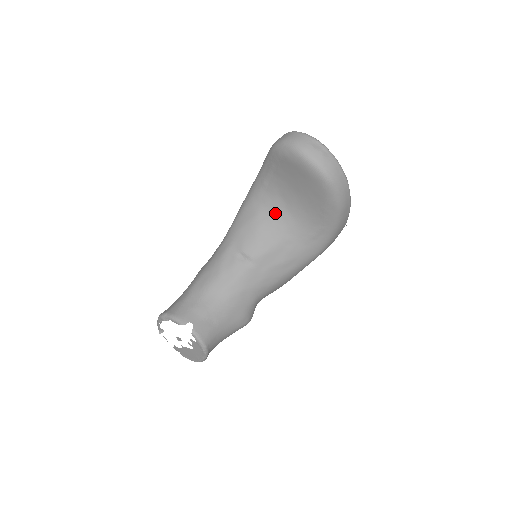
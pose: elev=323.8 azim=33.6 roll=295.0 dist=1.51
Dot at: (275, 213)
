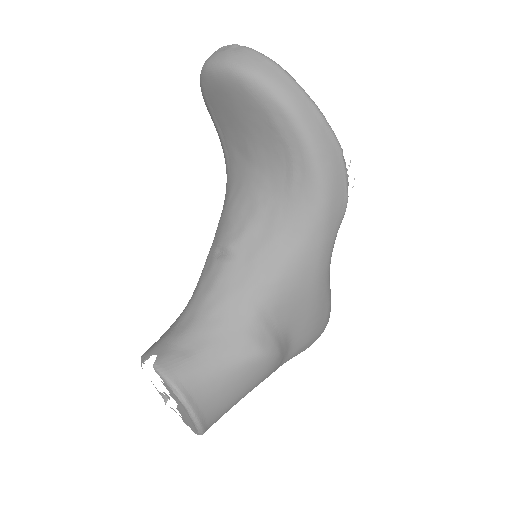
Dot at: (243, 178)
